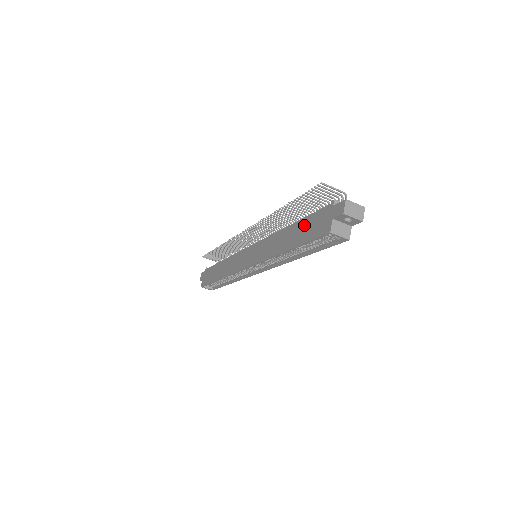
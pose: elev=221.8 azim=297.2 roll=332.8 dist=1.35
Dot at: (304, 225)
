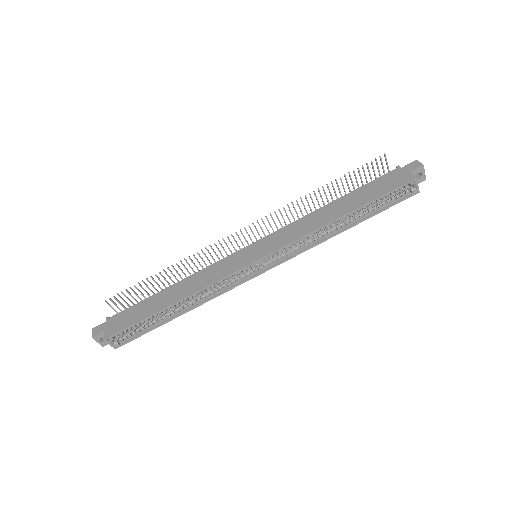
Dot at: (364, 191)
